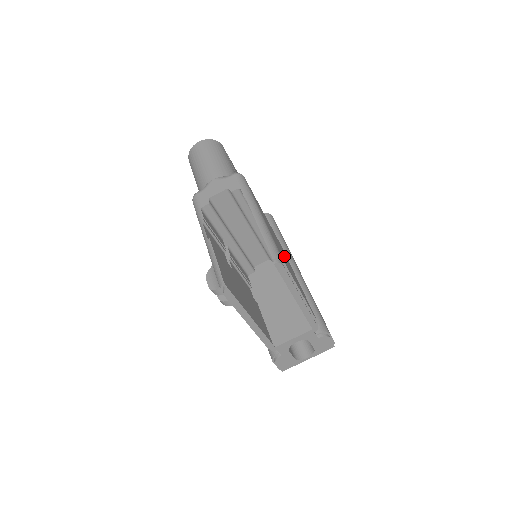
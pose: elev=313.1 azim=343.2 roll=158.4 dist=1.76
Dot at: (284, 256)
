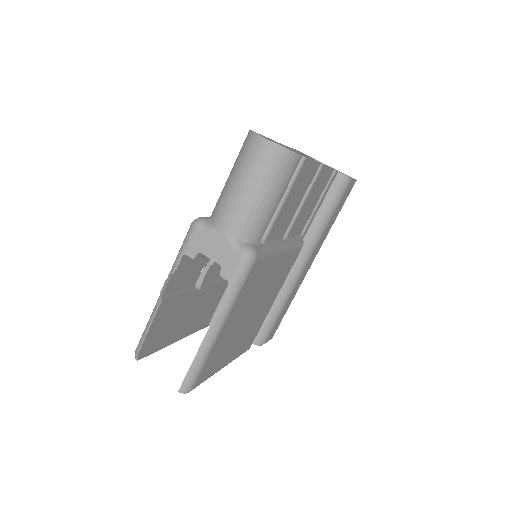
Dot at: (250, 317)
